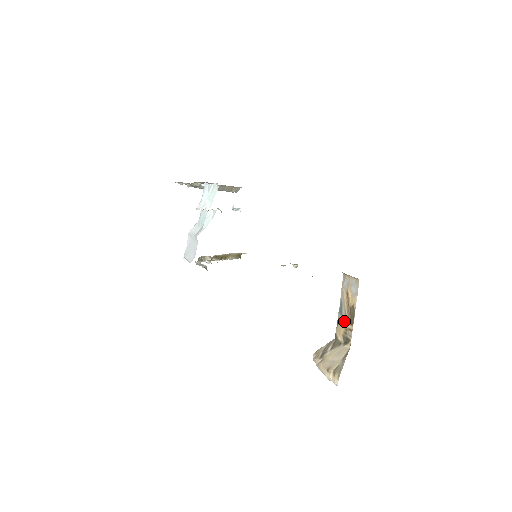
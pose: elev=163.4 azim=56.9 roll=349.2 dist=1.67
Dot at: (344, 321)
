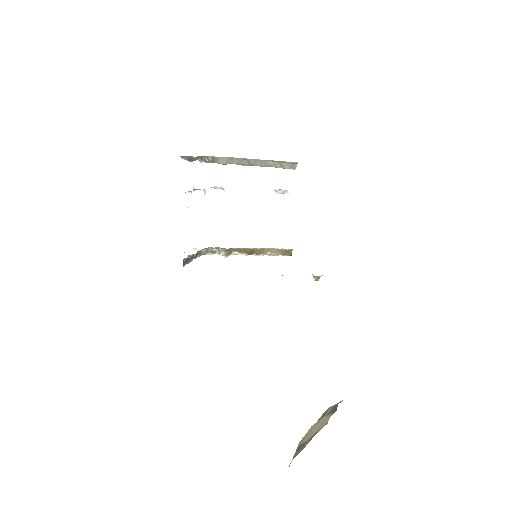
Dot at: occluded
